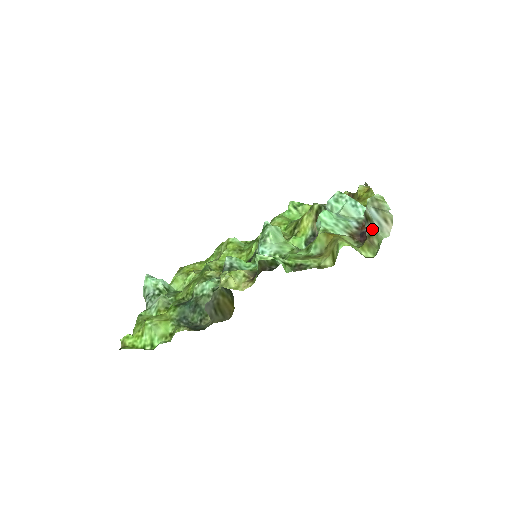
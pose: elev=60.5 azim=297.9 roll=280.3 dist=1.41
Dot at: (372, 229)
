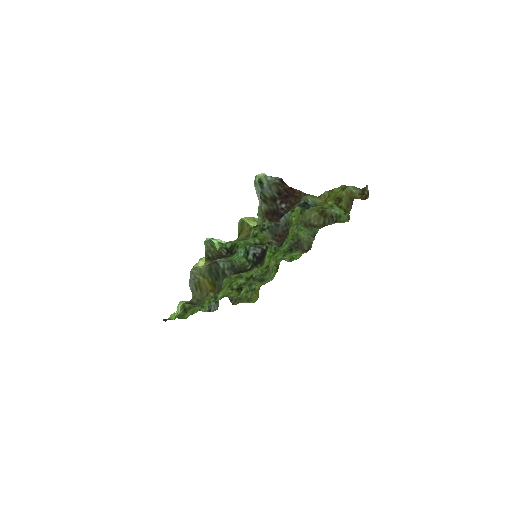
Dot at: occluded
